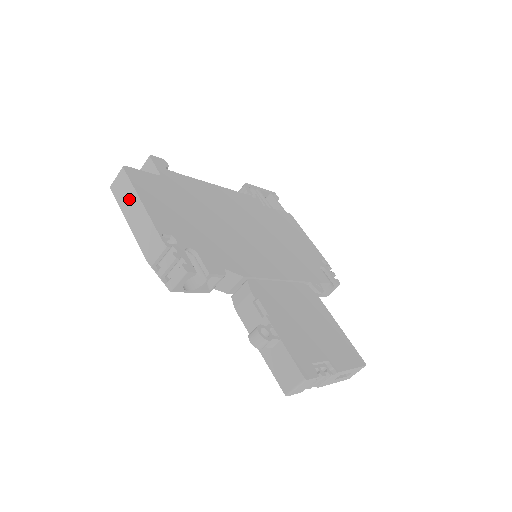
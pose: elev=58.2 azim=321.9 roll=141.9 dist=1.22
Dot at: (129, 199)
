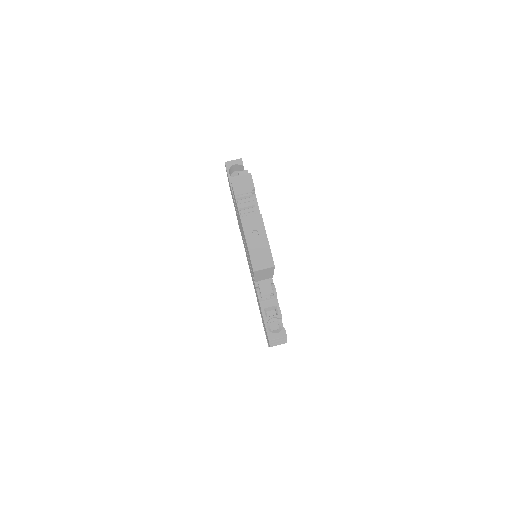
Dot at: occluded
